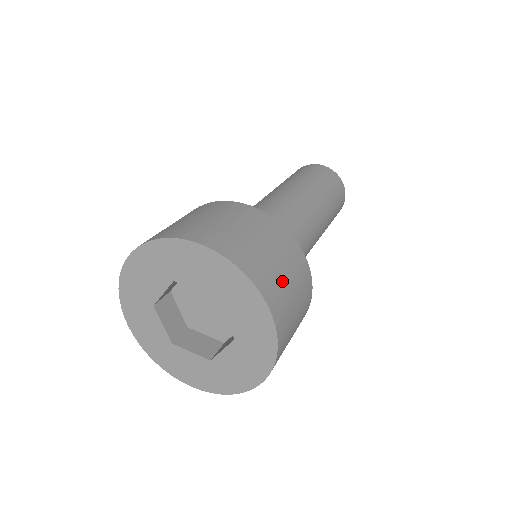
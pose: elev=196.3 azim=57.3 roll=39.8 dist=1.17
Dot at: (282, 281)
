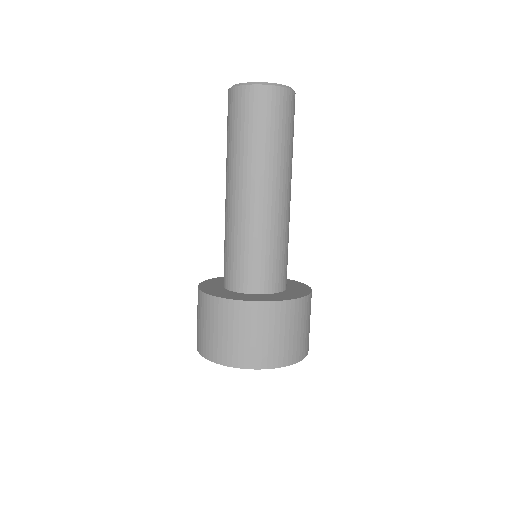
Dot at: occluded
